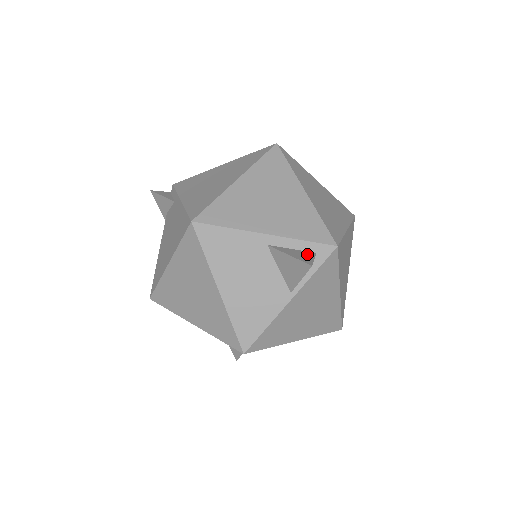
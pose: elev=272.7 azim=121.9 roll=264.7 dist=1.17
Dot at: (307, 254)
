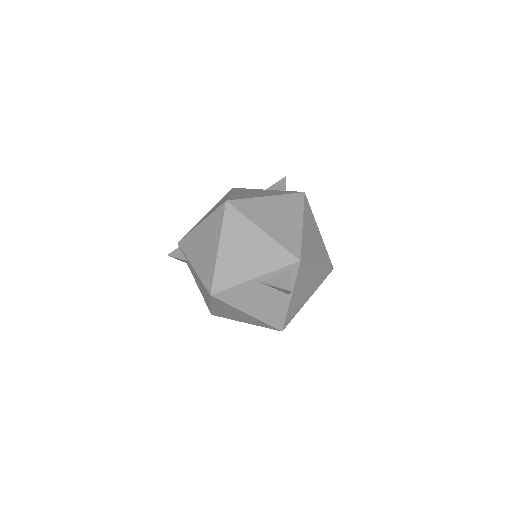
Dot at: (285, 277)
